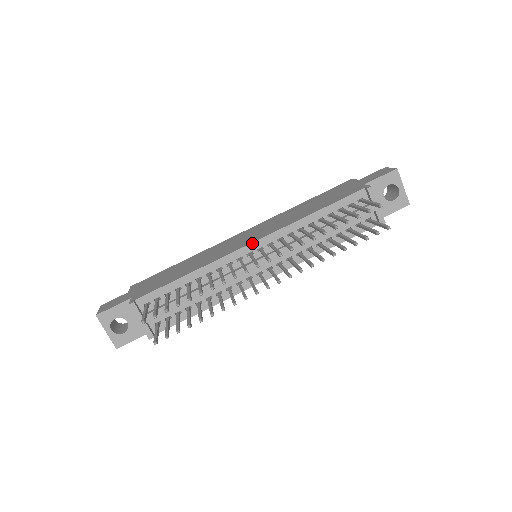
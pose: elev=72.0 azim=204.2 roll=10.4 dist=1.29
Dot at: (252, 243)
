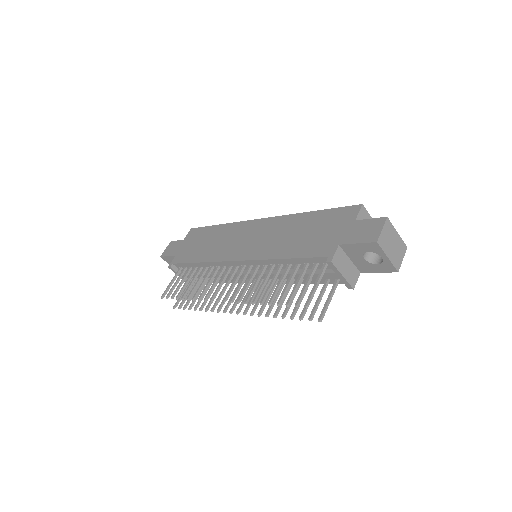
Dot at: (236, 261)
